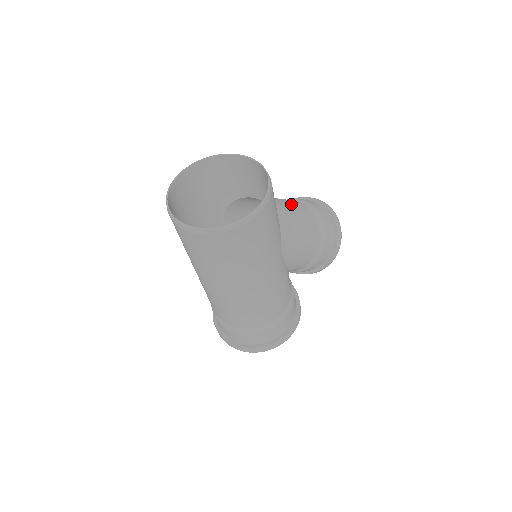
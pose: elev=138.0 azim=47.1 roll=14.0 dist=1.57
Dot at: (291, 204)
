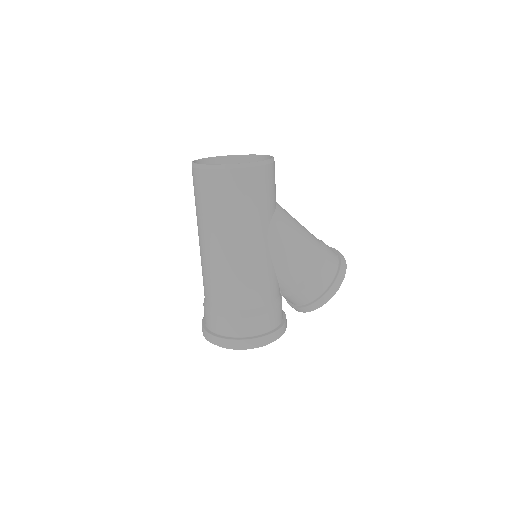
Dot at: occluded
